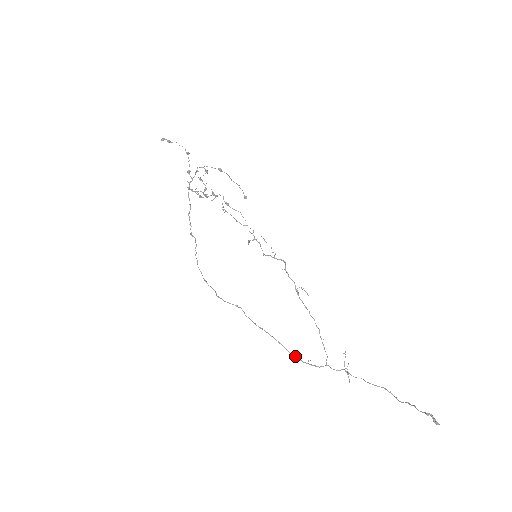
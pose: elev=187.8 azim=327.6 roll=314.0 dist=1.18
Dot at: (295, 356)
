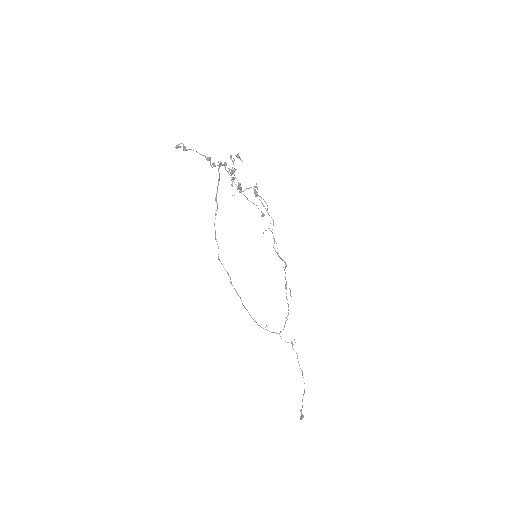
Dot at: occluded
